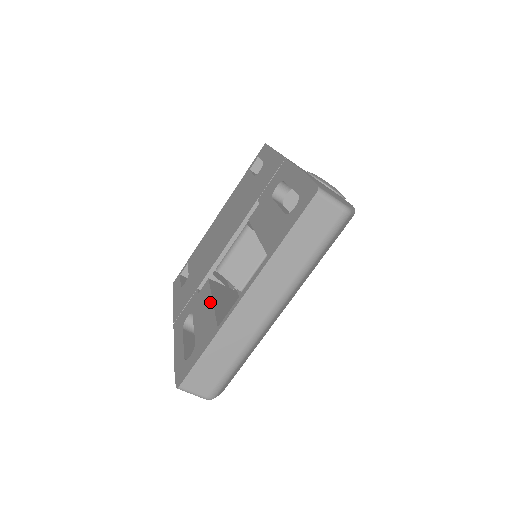
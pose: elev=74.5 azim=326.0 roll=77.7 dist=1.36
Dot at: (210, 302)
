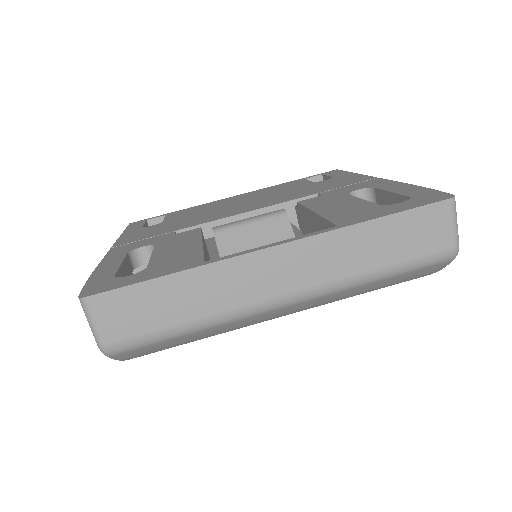
Dot at: (197, 242)
